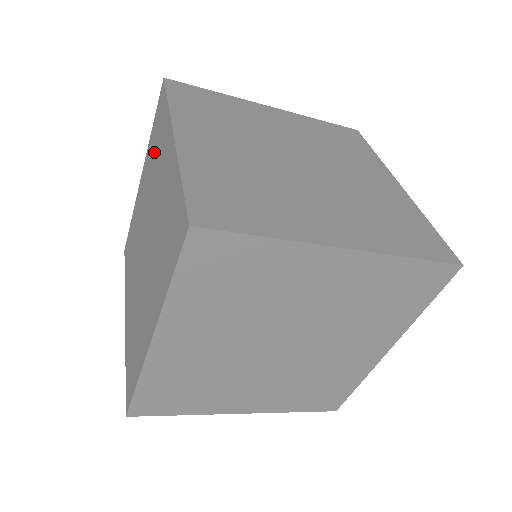
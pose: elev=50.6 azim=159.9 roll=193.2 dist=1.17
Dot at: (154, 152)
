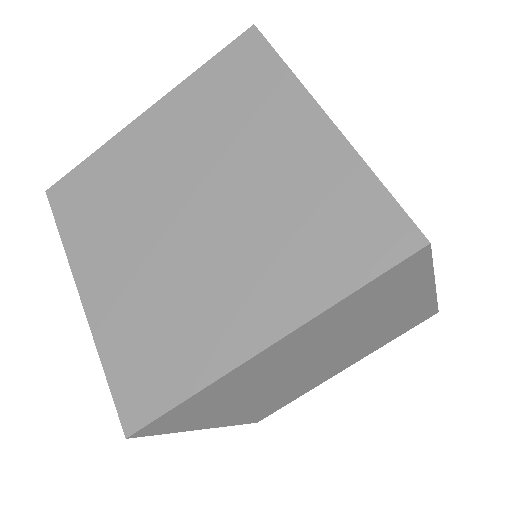
Dot at: (223, 104)
